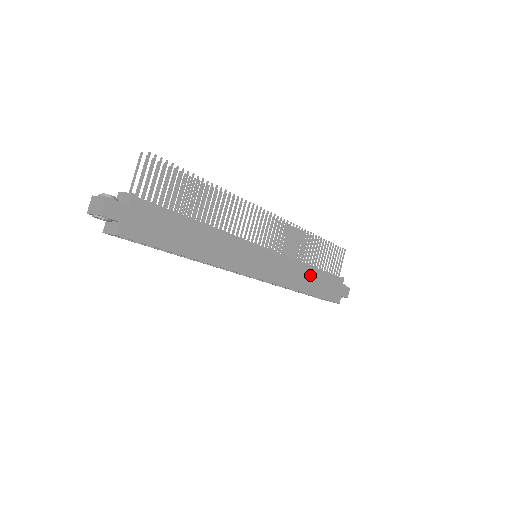
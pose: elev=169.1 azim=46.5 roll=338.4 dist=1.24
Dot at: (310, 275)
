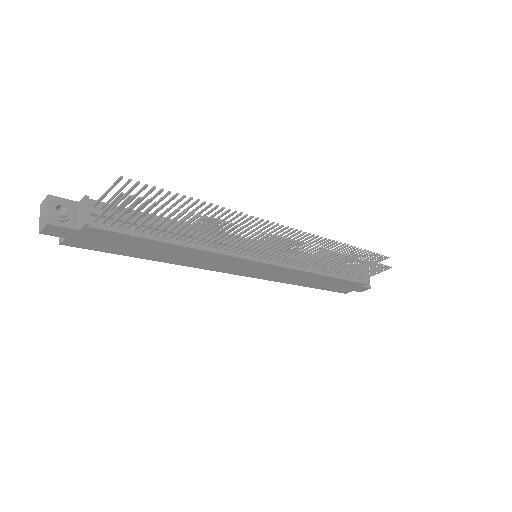
Dot at: (319, 279)
